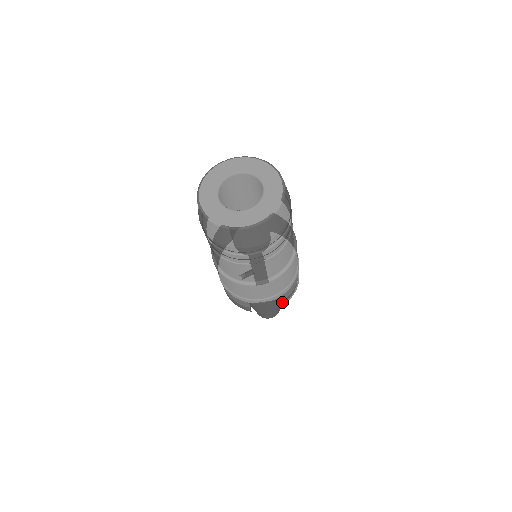
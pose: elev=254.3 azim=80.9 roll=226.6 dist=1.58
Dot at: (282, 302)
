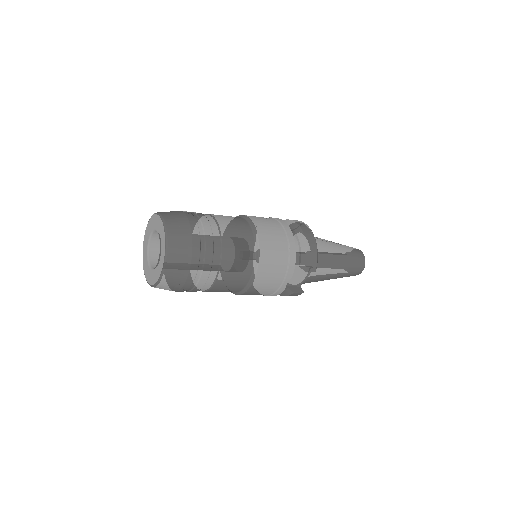
Dot at: (309, 268)
